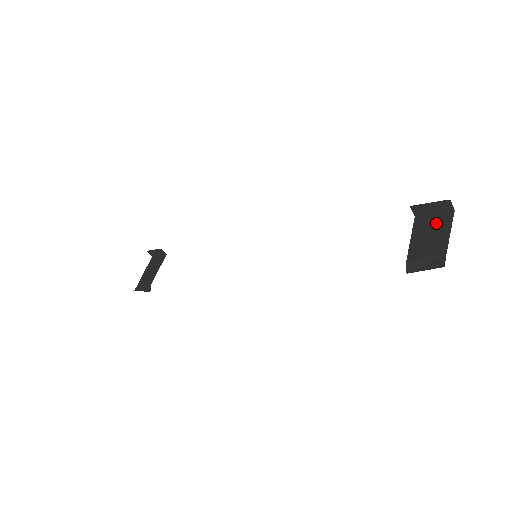
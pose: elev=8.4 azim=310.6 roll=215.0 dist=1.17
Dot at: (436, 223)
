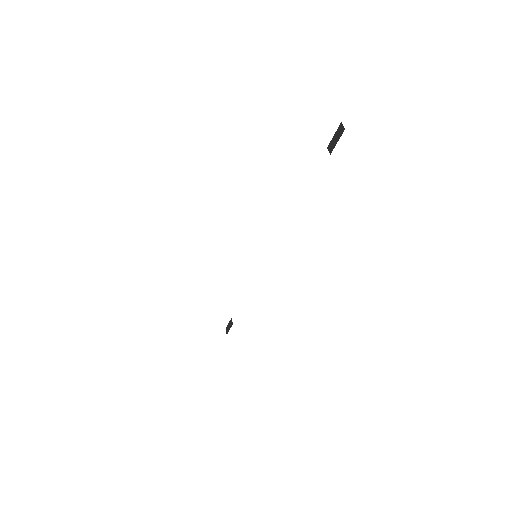
Dot at: occluded
